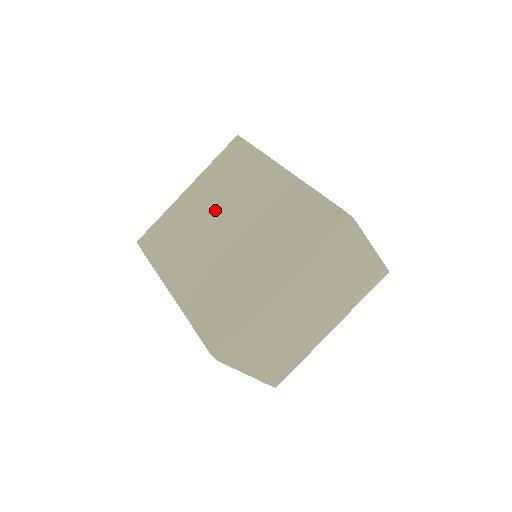
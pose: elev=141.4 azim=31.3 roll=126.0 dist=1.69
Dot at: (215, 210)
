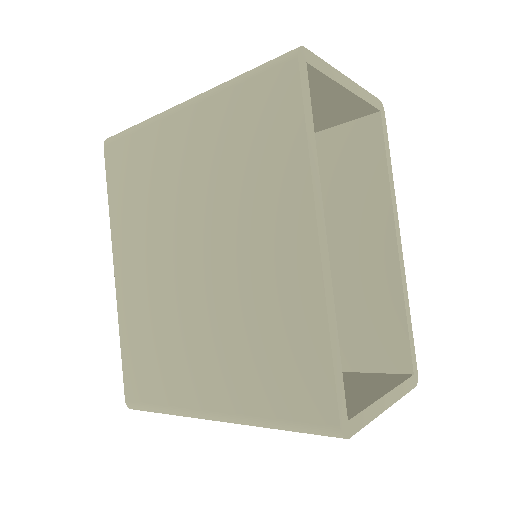
Dot at: (198, 202)
